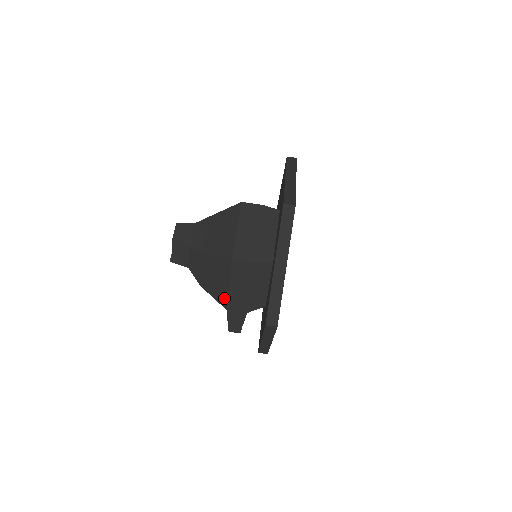
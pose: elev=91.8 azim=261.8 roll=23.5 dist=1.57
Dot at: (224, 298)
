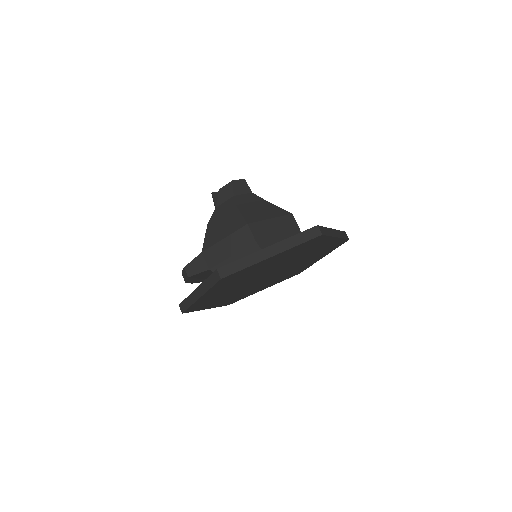
Dot at: (211, 243)
